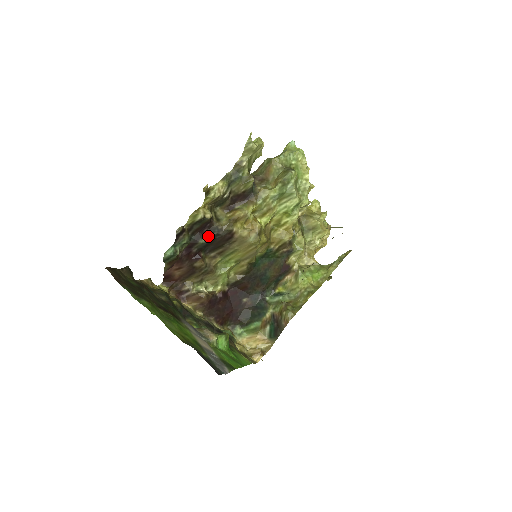
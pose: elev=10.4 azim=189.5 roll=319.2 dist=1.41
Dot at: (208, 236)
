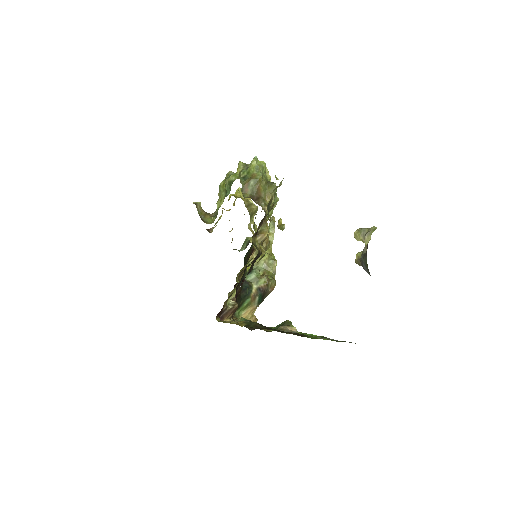
Dot at: (253, 263)
